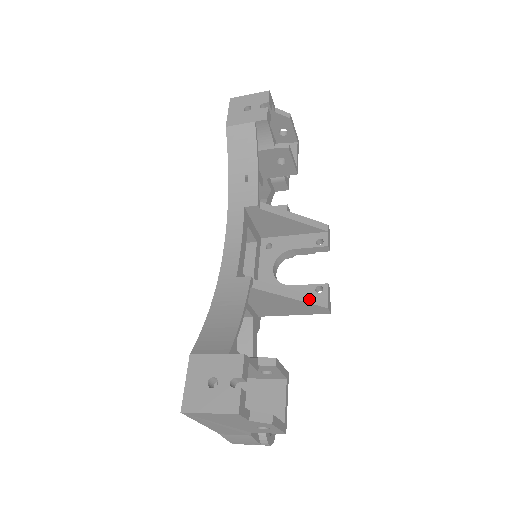
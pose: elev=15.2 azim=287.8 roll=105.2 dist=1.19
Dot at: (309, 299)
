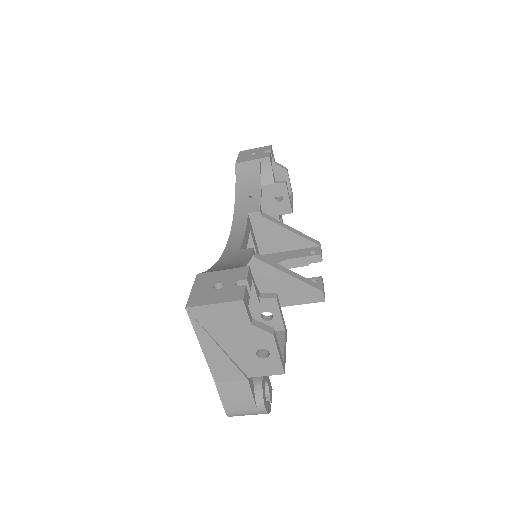
Dot at: (305, 280)
